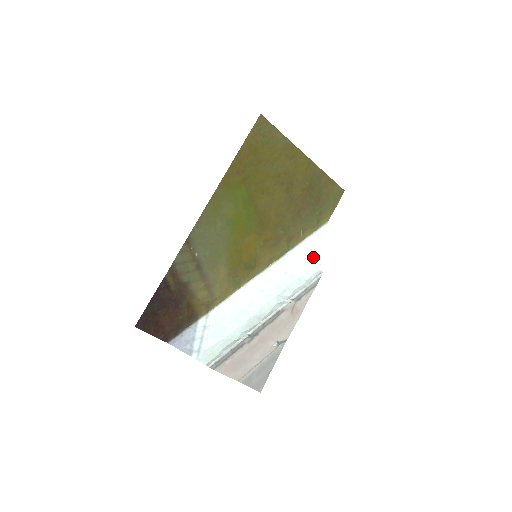
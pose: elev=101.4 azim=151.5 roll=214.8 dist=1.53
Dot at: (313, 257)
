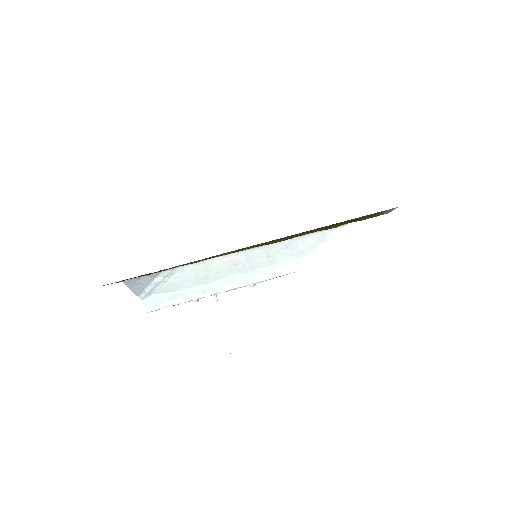
Dot at: (303, 251)
